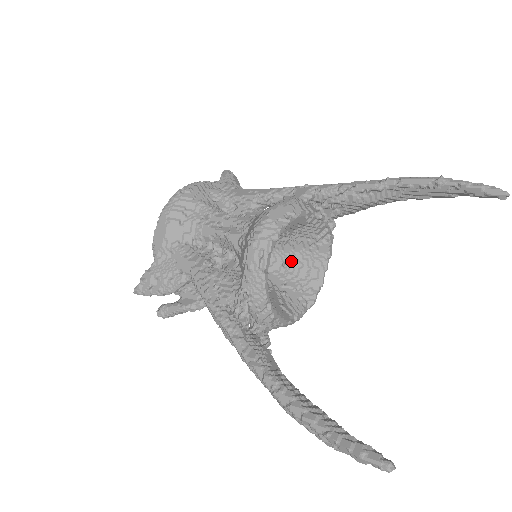
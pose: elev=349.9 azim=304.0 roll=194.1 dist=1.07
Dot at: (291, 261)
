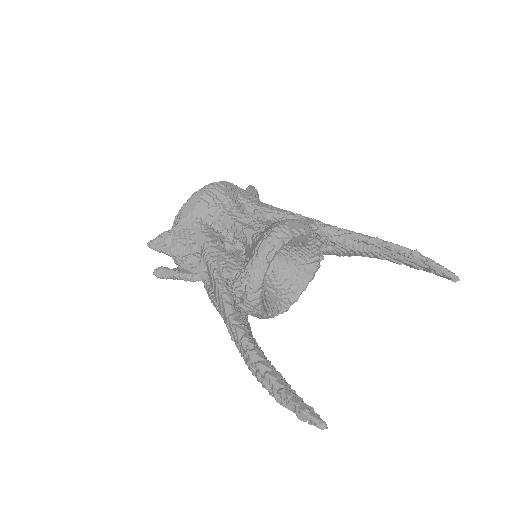
Dot at: (280, 272)
